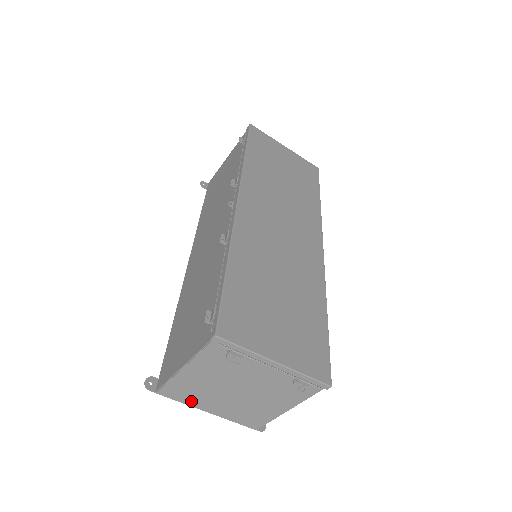
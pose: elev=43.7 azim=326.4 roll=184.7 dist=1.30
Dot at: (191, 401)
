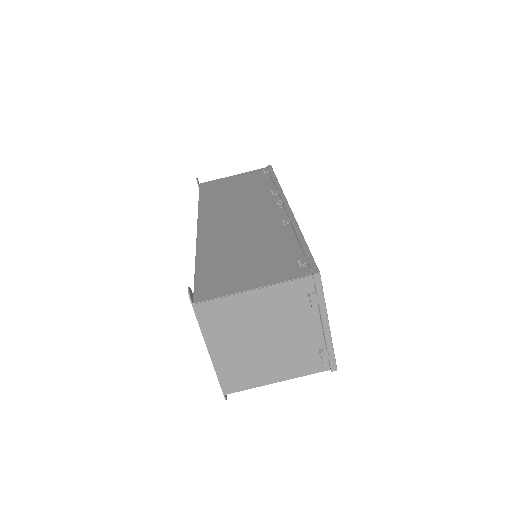
Dot at: (213, 331)
